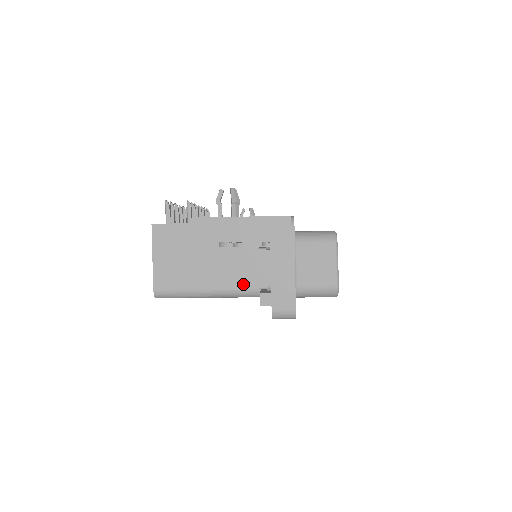
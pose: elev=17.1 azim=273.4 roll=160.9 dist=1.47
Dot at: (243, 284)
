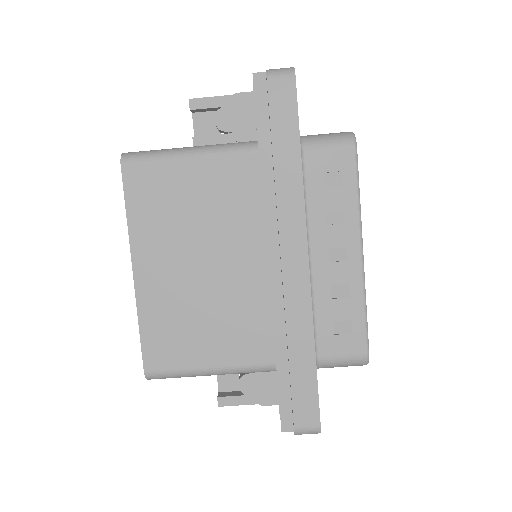
Dot at: occluded
